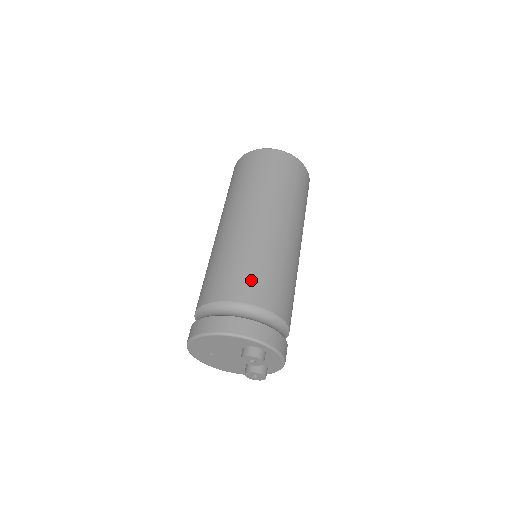
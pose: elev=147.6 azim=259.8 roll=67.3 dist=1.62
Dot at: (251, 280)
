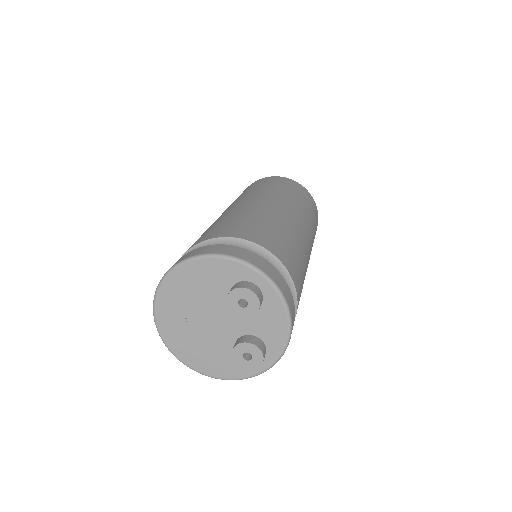
Dot at: (247, 227)
